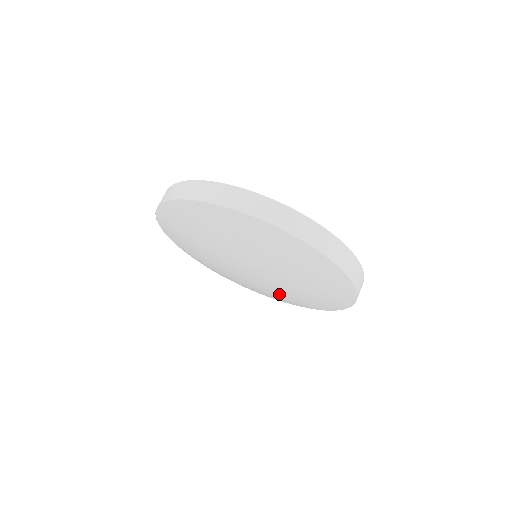
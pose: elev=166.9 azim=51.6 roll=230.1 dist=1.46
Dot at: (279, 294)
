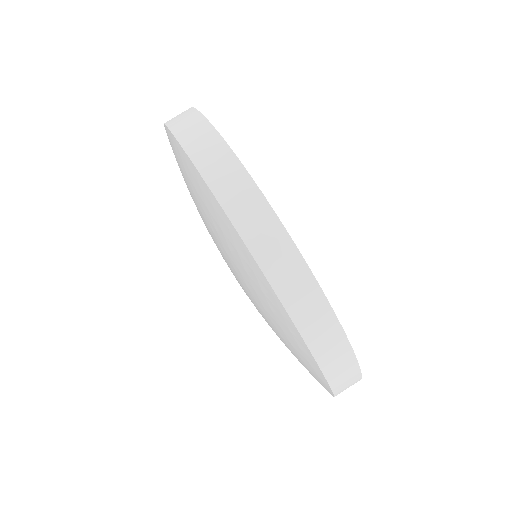
Dot at: occluded
